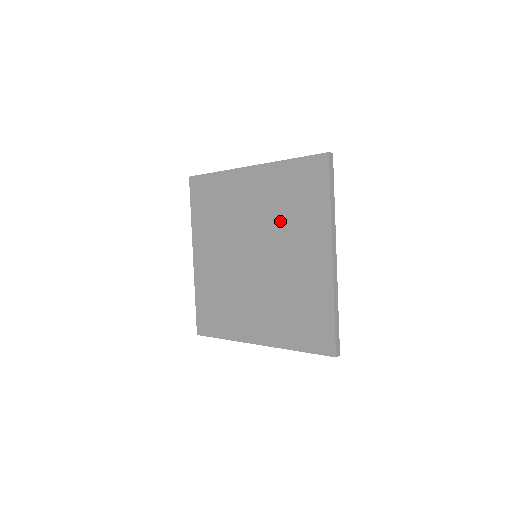
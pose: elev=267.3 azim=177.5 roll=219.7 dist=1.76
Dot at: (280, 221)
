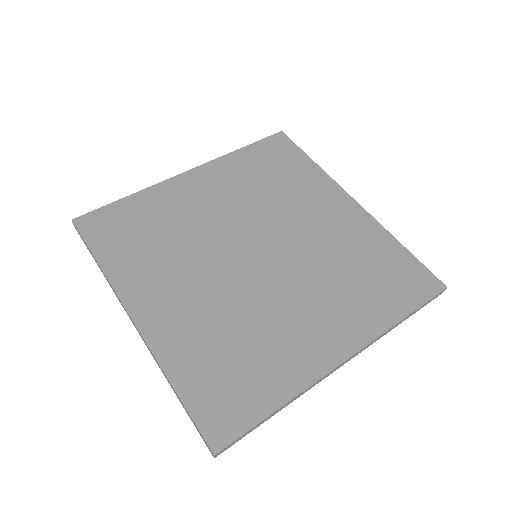
Dot at: (269, 200)
